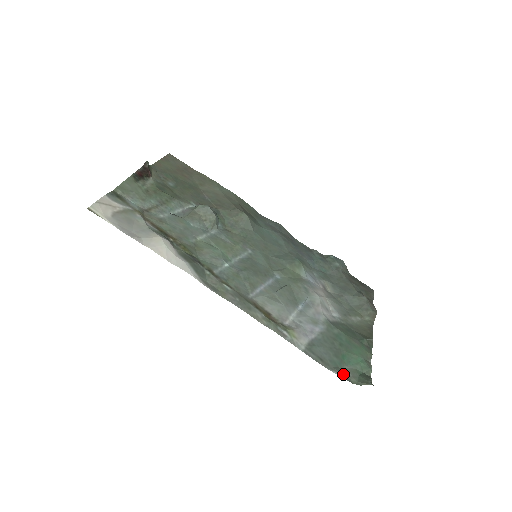
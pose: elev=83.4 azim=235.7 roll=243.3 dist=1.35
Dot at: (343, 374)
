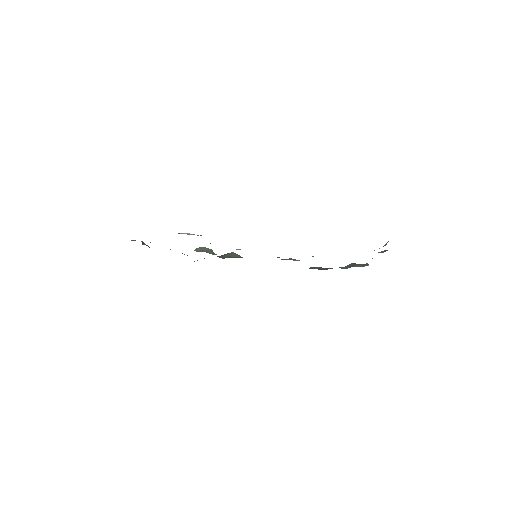
Dot at: occluded
